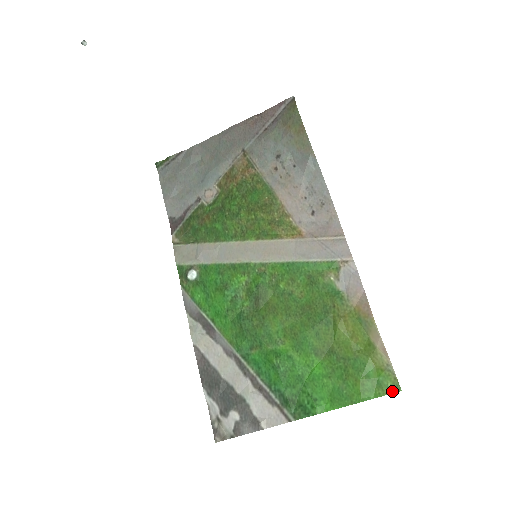
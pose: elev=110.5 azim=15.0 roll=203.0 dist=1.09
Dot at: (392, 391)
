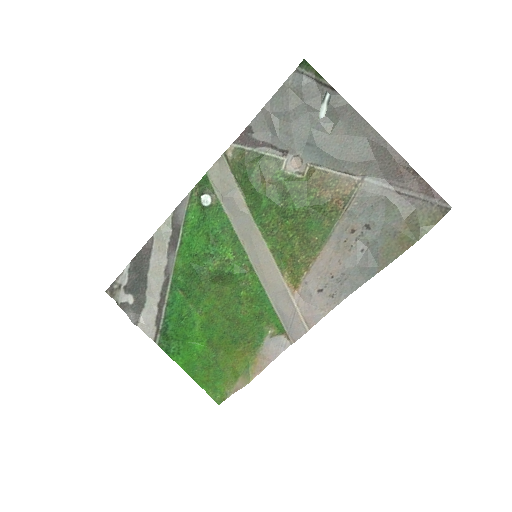
Dot at: (215, 400)
